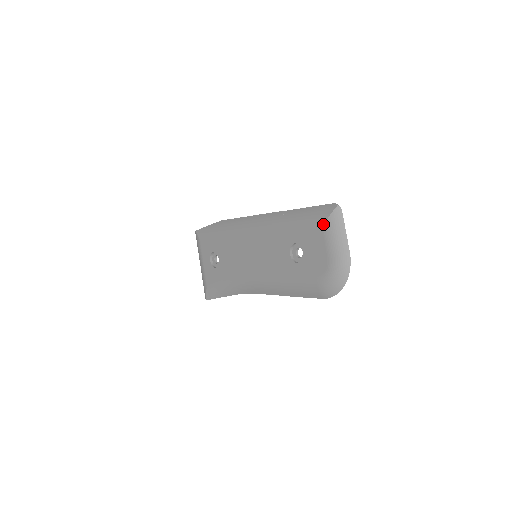
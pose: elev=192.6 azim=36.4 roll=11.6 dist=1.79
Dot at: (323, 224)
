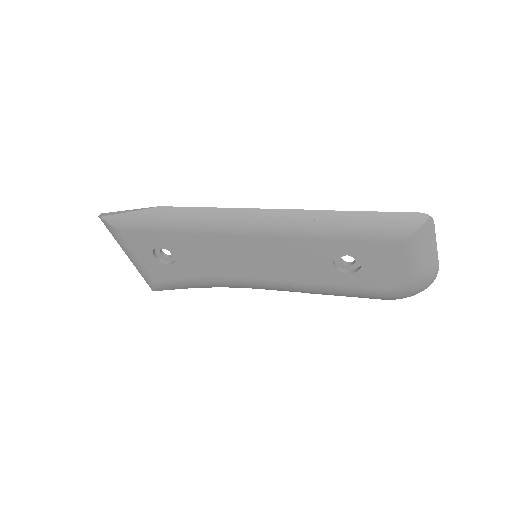
Dot at: (404, 240)
